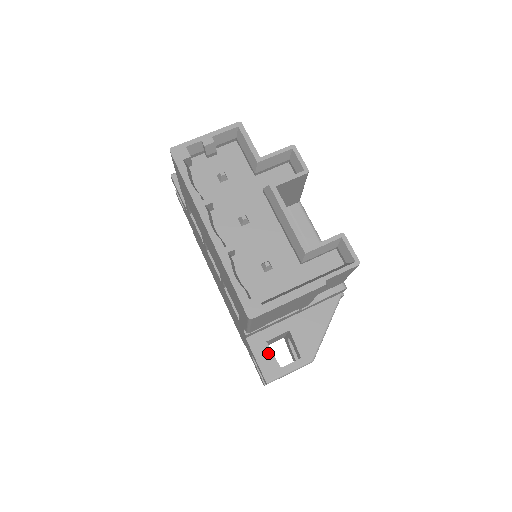
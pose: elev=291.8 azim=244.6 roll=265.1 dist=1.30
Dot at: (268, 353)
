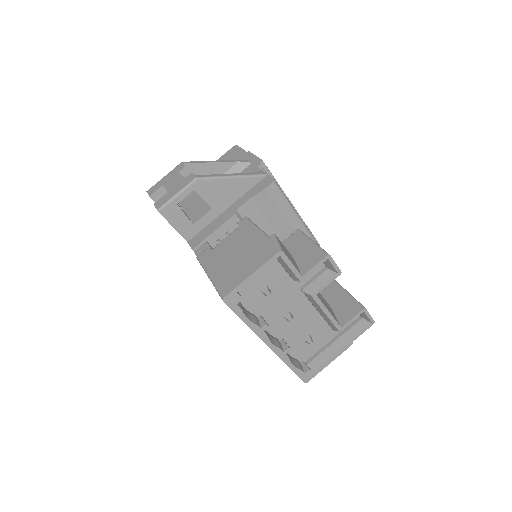
Dot at: occluded
